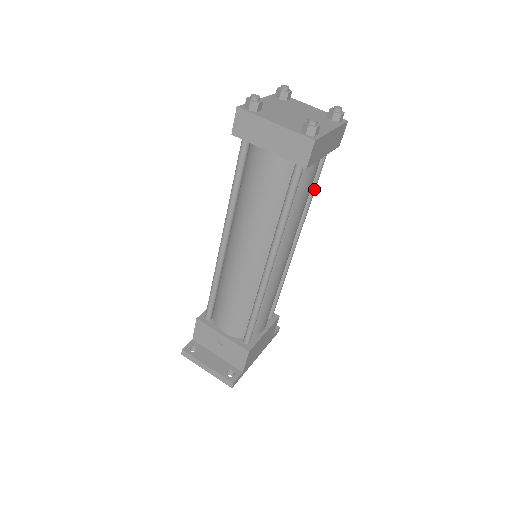
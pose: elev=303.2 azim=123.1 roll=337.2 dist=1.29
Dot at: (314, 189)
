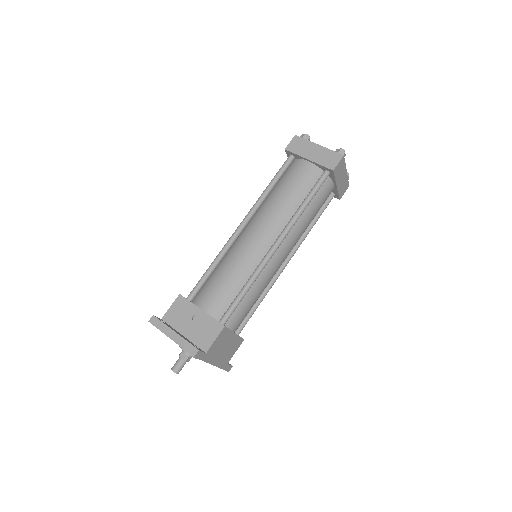
Dot at: (316, 220)
